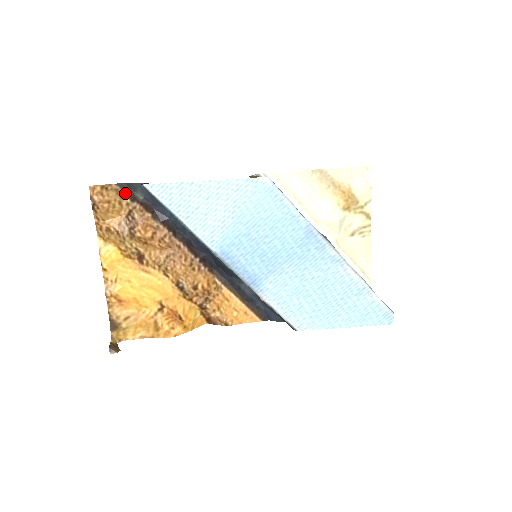
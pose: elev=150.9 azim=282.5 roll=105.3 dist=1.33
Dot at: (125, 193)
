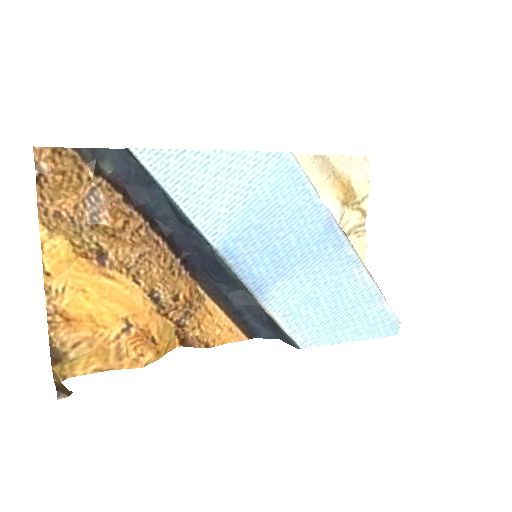
Dot at: (85, 163)
